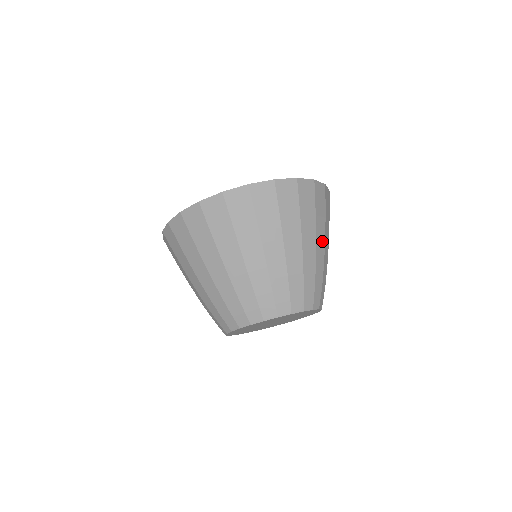
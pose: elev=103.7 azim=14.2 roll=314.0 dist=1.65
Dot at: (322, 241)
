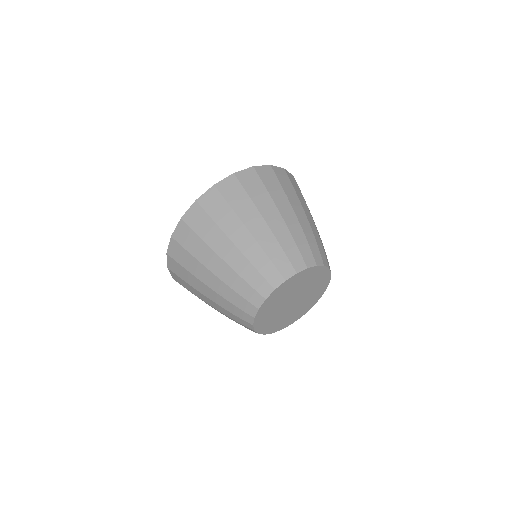
Dot at: (309, 214)
